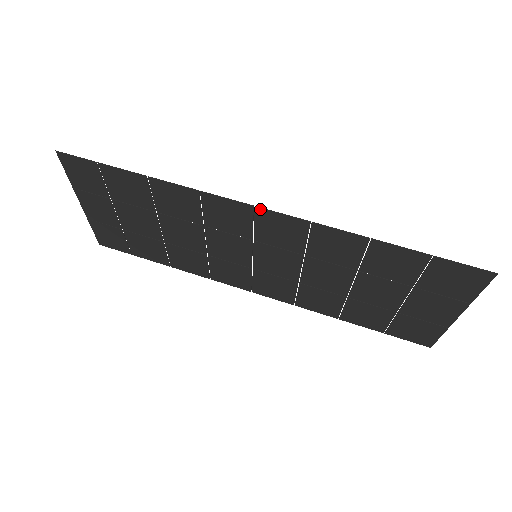
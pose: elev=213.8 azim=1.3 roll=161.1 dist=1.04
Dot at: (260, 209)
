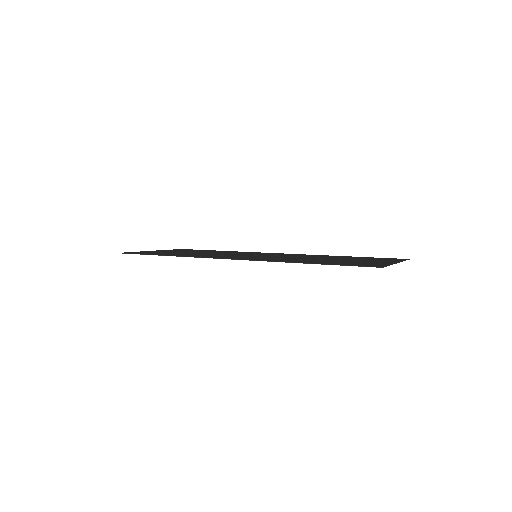
Dot at: occluded
